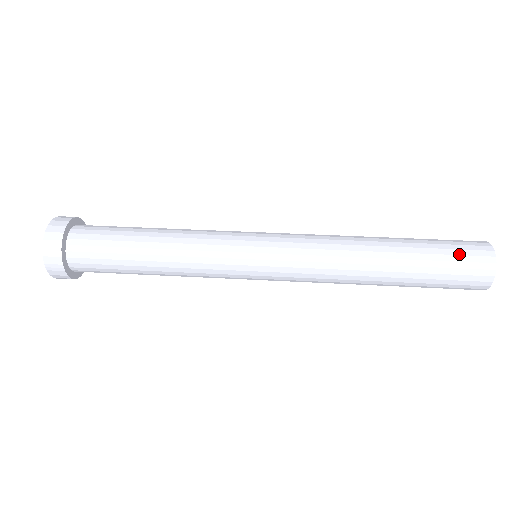
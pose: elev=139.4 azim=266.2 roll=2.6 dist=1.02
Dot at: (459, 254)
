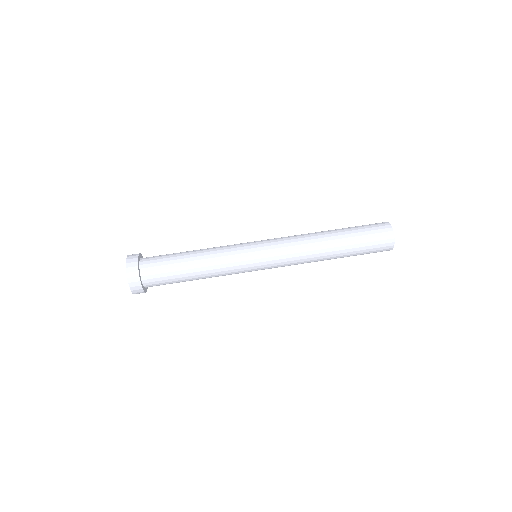
Dot at: (374, 241)
